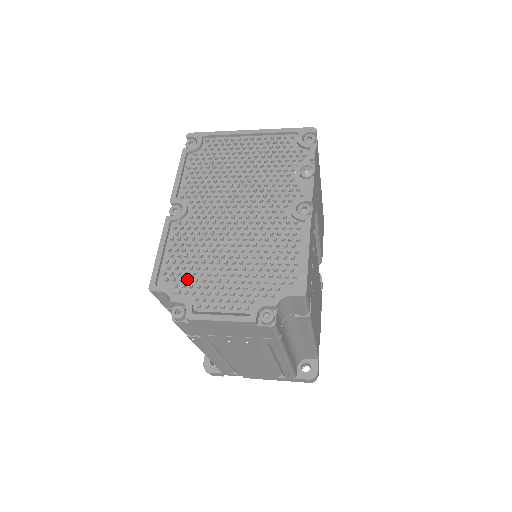
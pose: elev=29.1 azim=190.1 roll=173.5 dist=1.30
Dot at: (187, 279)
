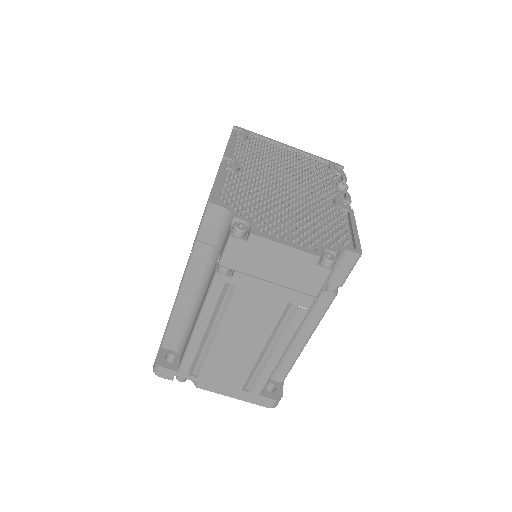
Dot at: (248, 208)
